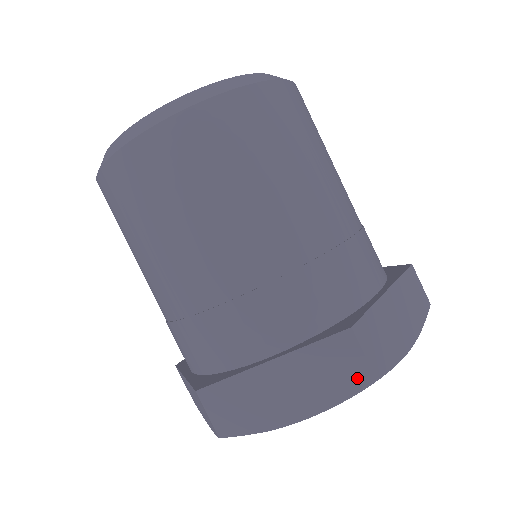
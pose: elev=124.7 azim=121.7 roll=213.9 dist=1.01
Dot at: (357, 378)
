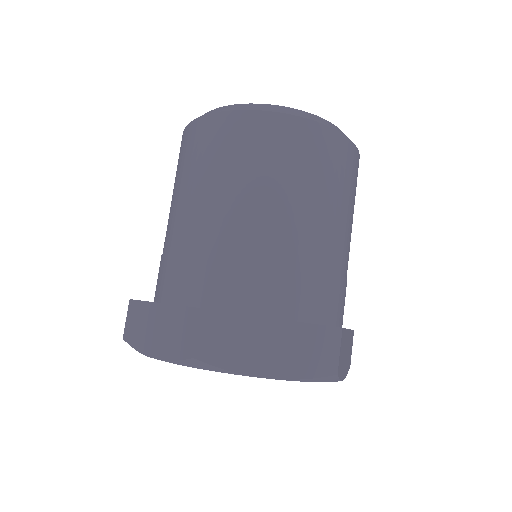
Dot at: (186, 349)
